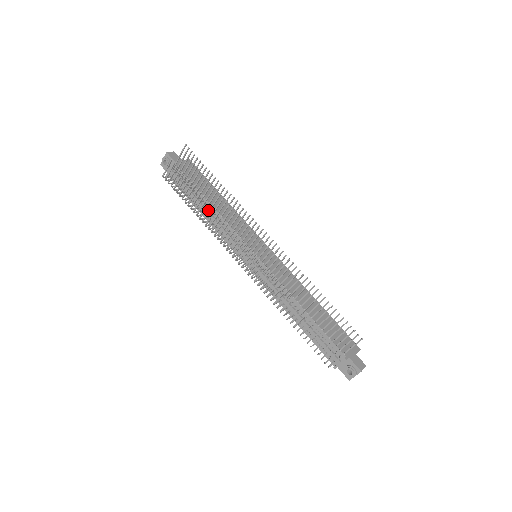
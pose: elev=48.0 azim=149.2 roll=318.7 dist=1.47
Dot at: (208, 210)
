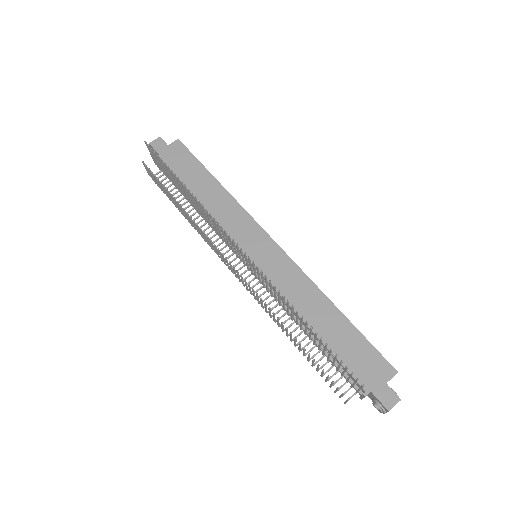
Dot at: occluded
